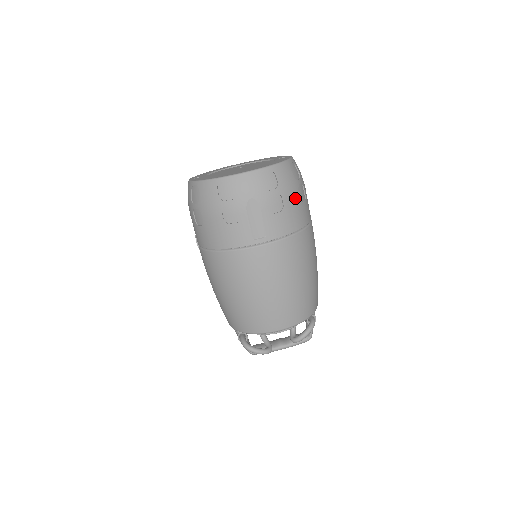
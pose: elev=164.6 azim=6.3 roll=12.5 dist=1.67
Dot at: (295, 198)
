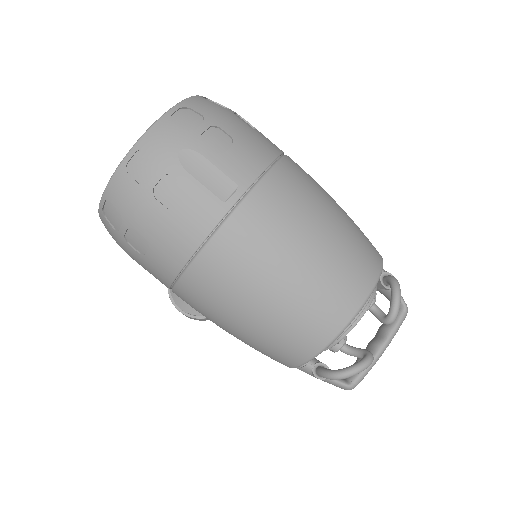
Dot at: (240, 125)
